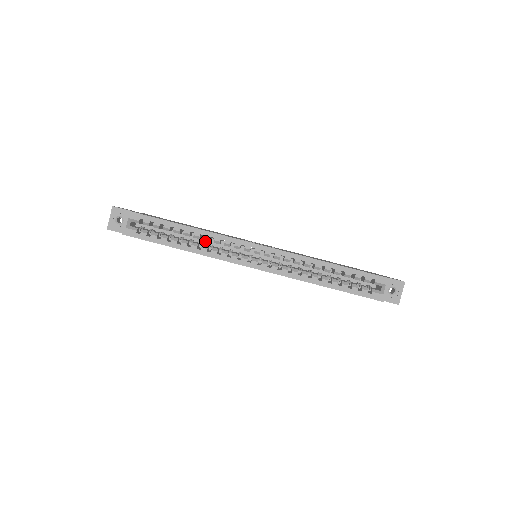
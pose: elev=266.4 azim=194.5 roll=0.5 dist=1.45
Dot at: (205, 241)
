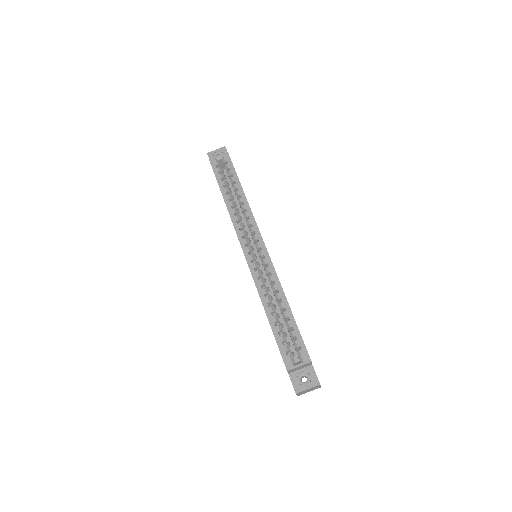
Dot at: (242, 216)
